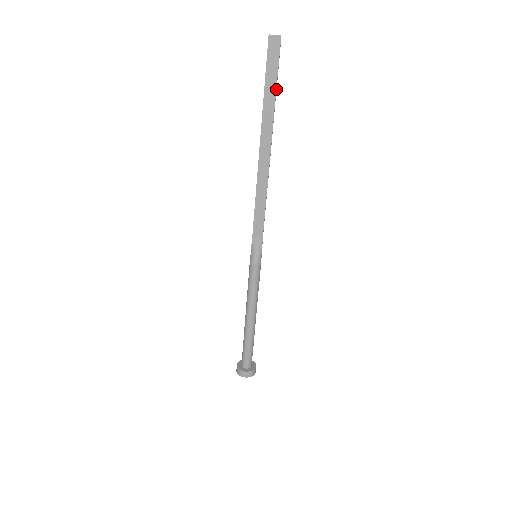
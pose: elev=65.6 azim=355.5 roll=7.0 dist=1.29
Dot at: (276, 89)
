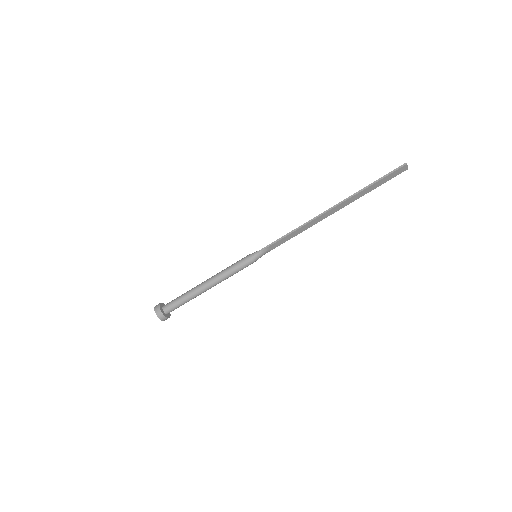
Dot at: (375, 188)
